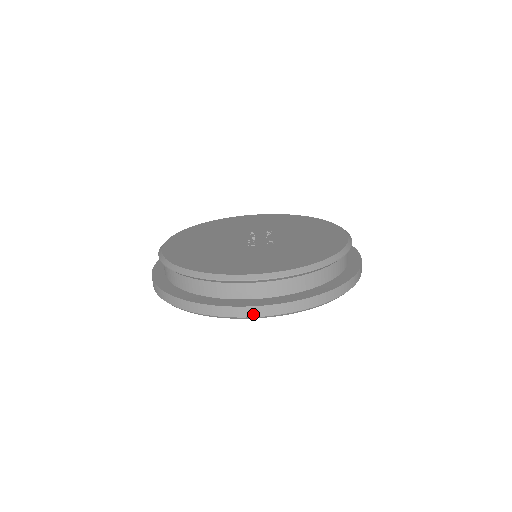
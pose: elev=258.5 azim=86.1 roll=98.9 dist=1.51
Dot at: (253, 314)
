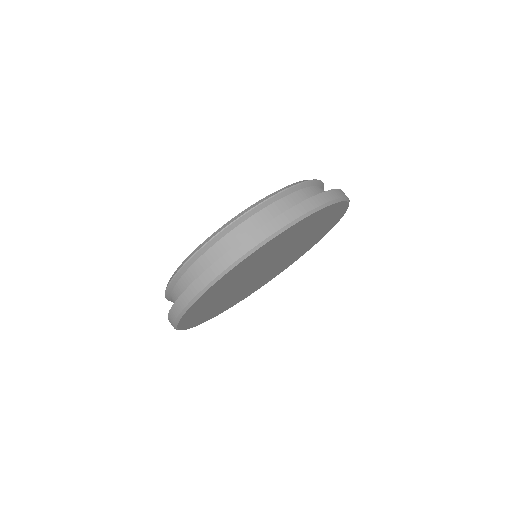
Dot at: (180, 308)
